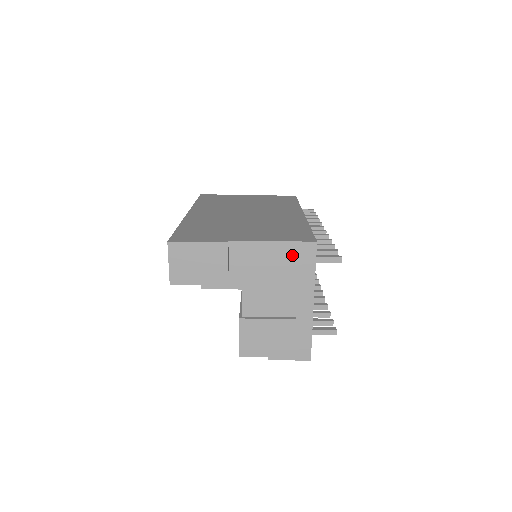
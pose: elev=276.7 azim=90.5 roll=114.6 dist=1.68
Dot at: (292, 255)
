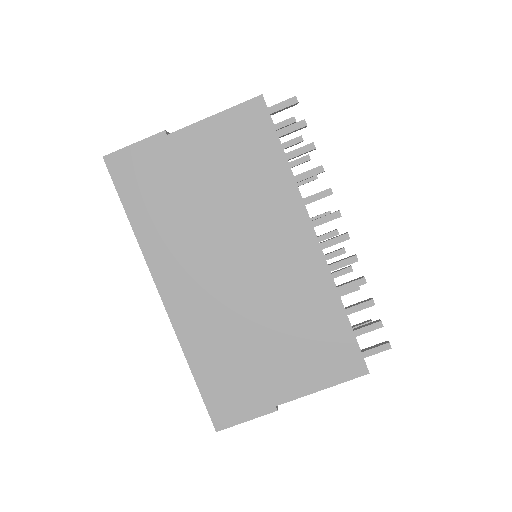
Dot at: occluded
